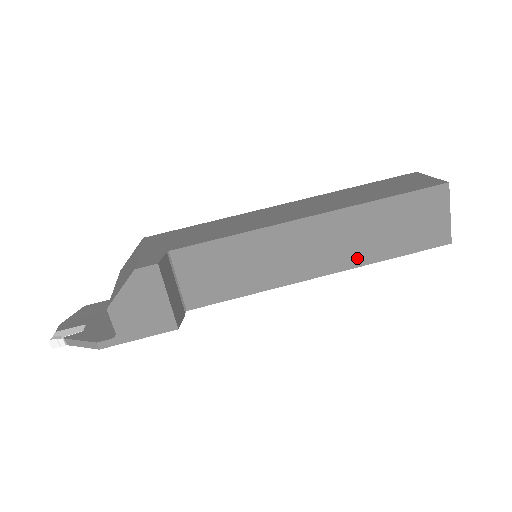
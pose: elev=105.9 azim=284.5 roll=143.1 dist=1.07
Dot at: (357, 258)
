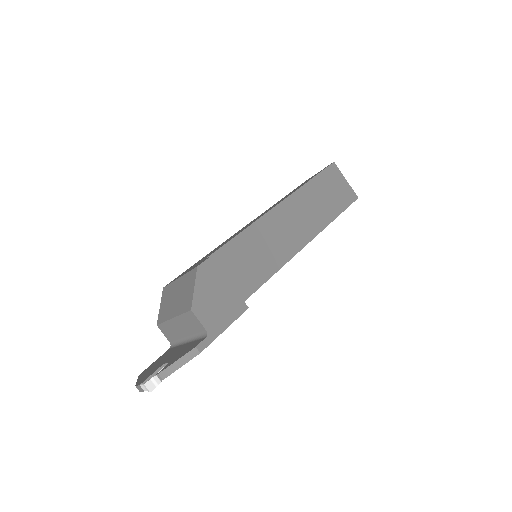
Dot at: (319, 224)
